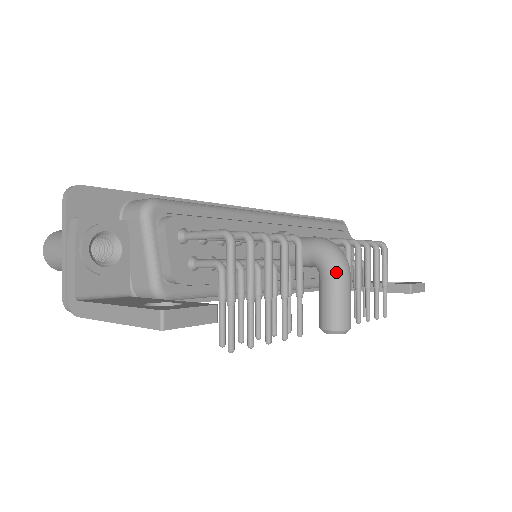
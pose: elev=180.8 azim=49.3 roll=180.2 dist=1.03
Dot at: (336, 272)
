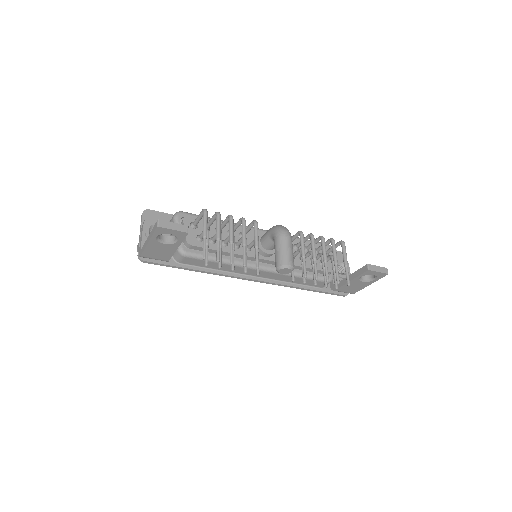
Dot at: (279, 236)
